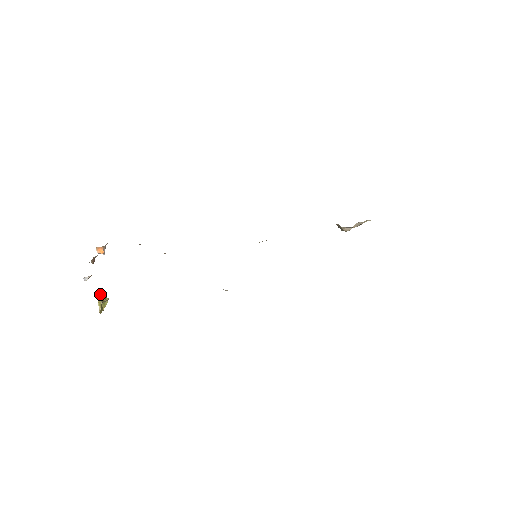
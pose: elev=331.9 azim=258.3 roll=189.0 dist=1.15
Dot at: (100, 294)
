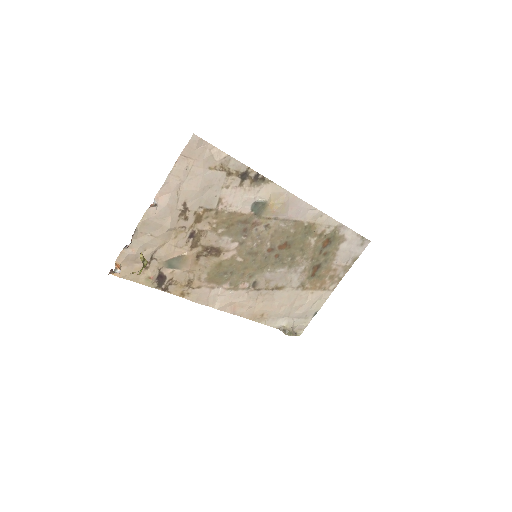
Dot at: occluded
